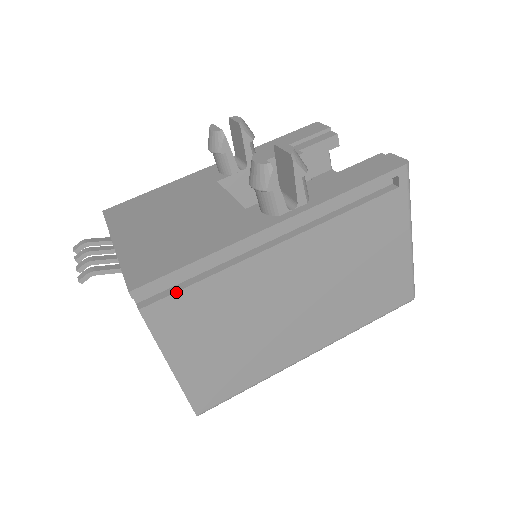
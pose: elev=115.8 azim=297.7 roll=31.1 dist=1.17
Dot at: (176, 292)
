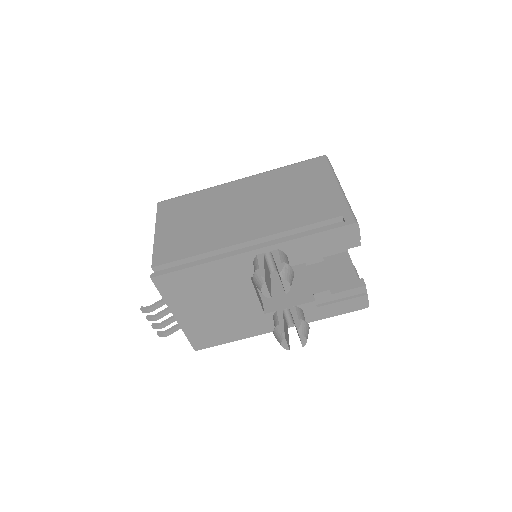
Dot at: occluded
